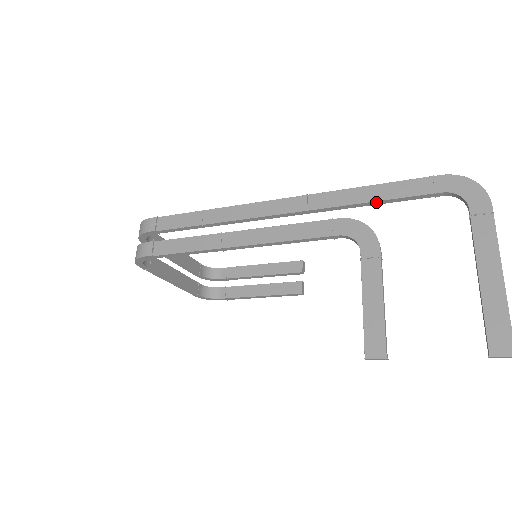
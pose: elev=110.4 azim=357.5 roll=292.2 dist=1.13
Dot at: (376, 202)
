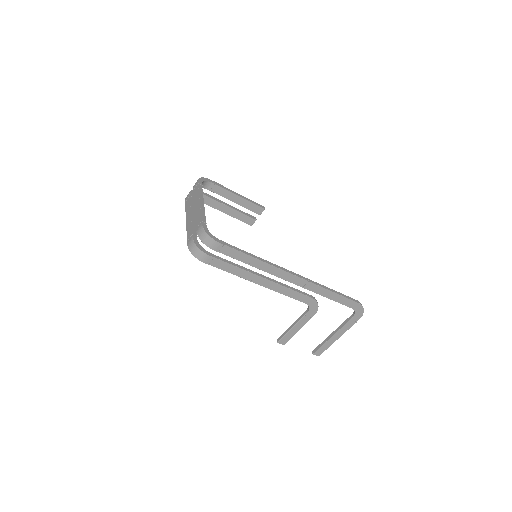
Dot at: (330, 298)
